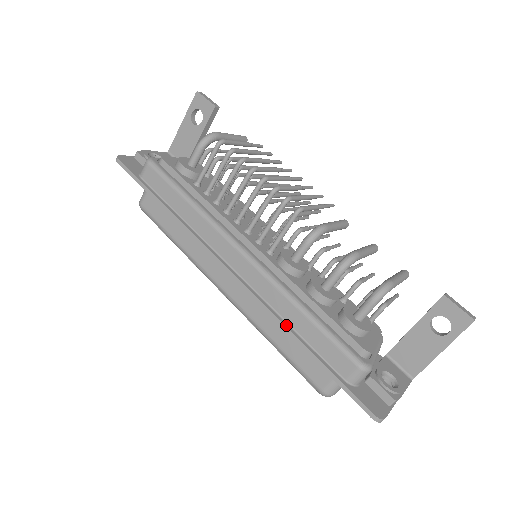
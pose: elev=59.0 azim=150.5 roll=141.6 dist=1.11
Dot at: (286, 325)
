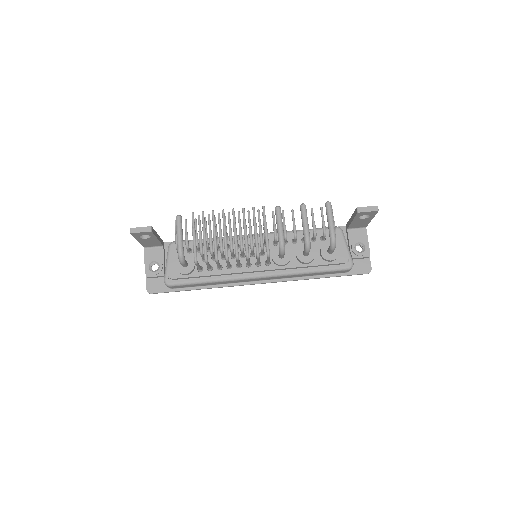
Dot at: (306, 278)
